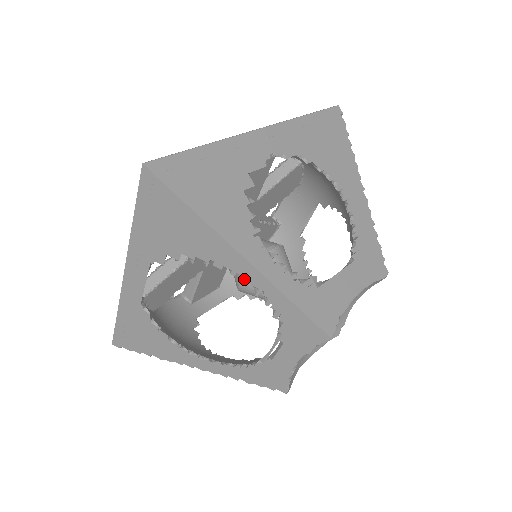
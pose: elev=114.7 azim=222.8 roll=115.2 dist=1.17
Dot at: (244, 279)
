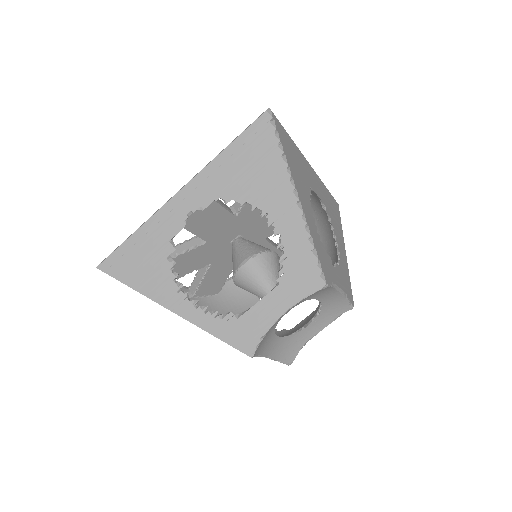
Dot at: occluded
